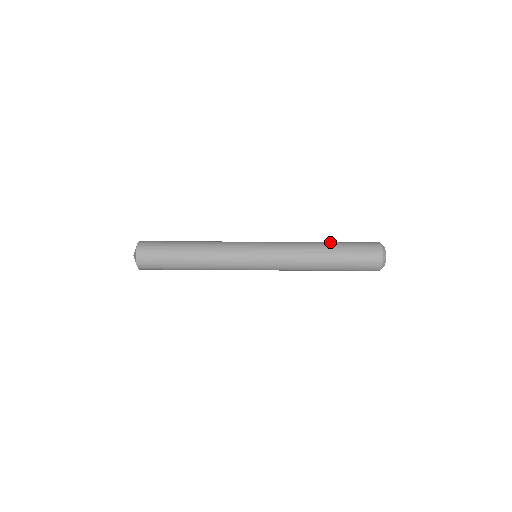
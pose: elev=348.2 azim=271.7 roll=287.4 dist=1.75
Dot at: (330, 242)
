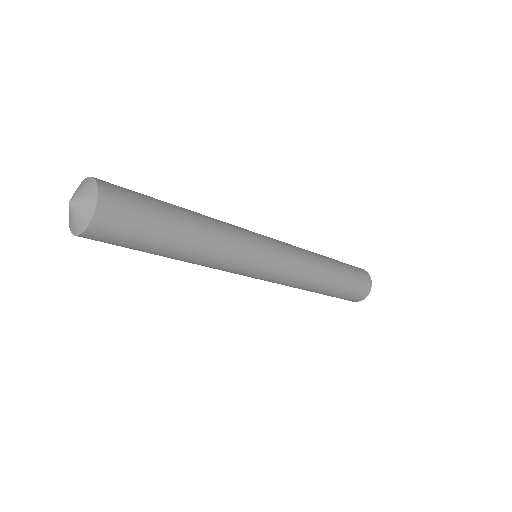
Dot at: (334, 260)
